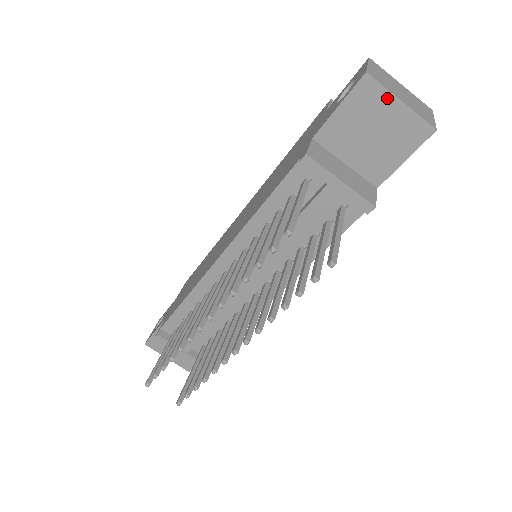
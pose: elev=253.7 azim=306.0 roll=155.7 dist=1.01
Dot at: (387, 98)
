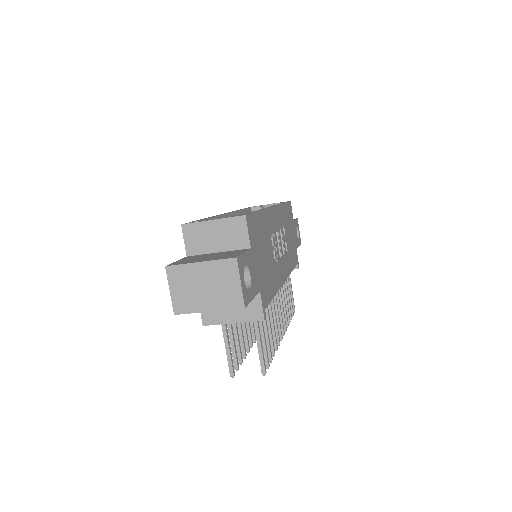
Dot at: (200, 311)
